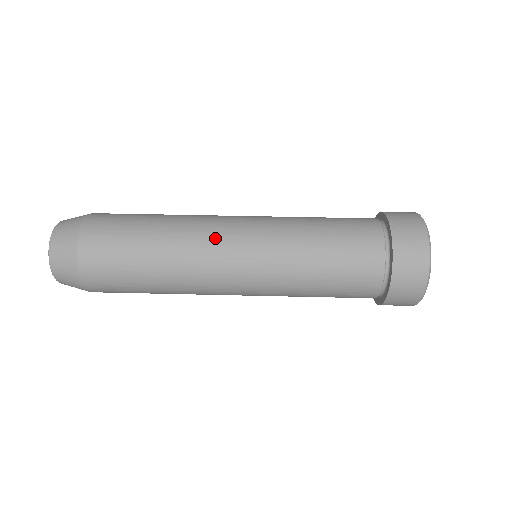
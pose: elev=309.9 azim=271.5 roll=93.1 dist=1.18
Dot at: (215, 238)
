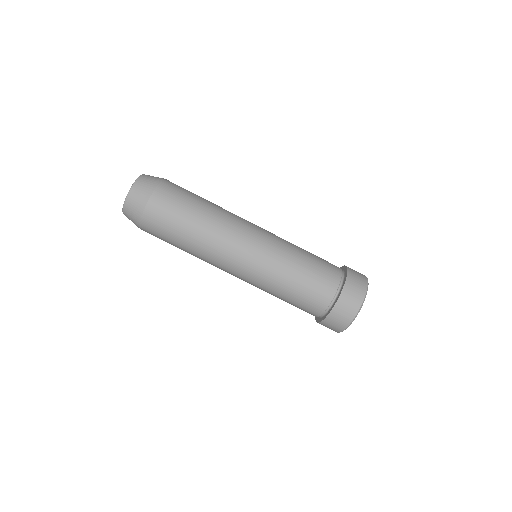
Dot at: (224, 262)
